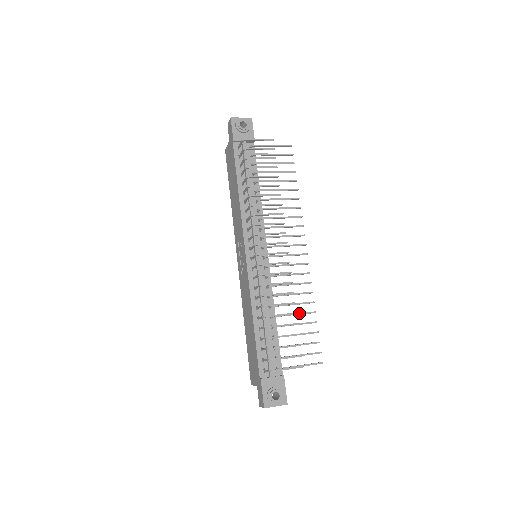
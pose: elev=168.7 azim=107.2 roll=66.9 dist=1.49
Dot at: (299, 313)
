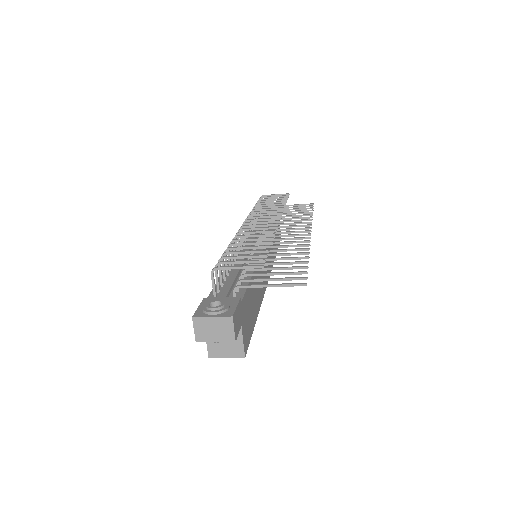
Dot at: (284, 257)
